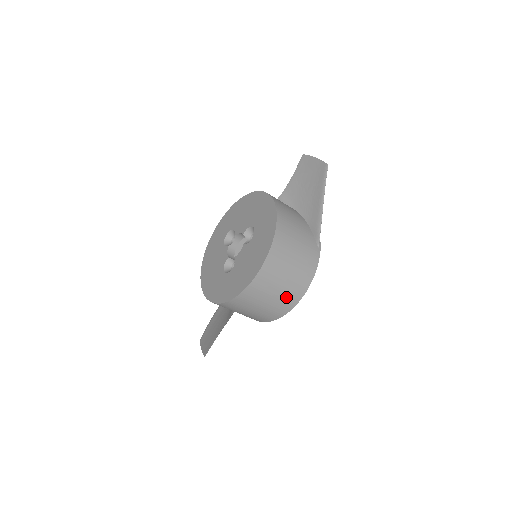
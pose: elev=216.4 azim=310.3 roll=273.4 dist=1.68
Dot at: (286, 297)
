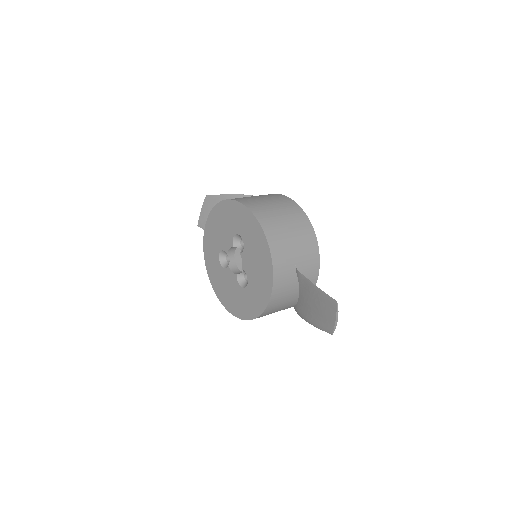
Dot at: occluded
